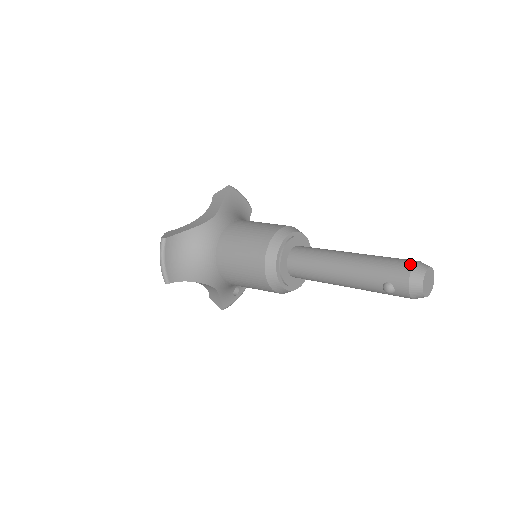
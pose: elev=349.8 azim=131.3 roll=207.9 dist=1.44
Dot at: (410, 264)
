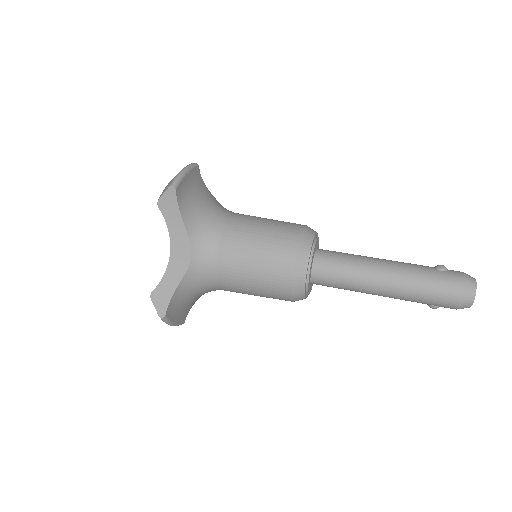
Dot at: (459, 295)
